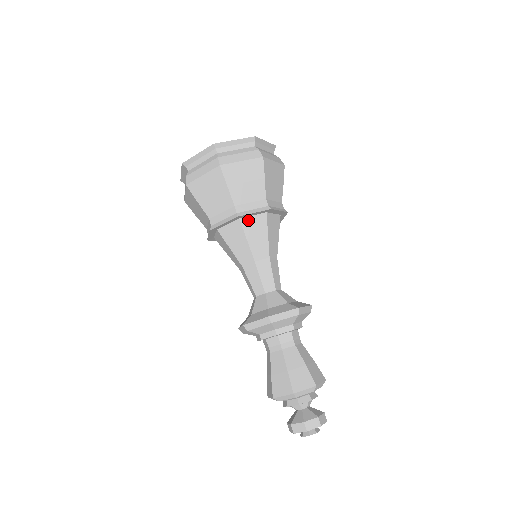
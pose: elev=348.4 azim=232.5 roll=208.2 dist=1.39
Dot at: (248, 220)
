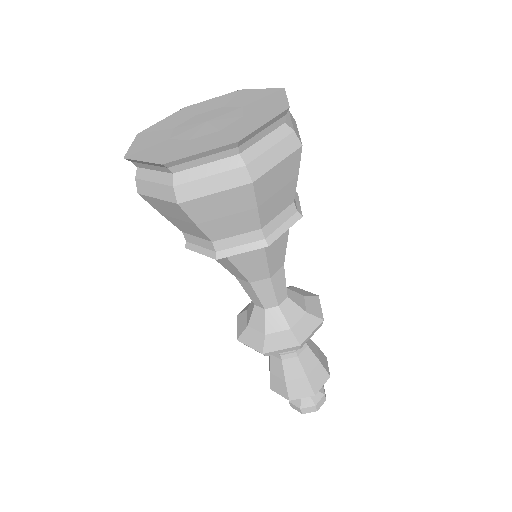
Dot at: occluded
